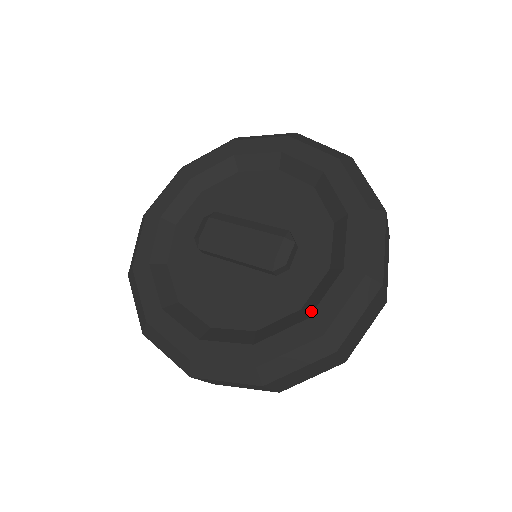
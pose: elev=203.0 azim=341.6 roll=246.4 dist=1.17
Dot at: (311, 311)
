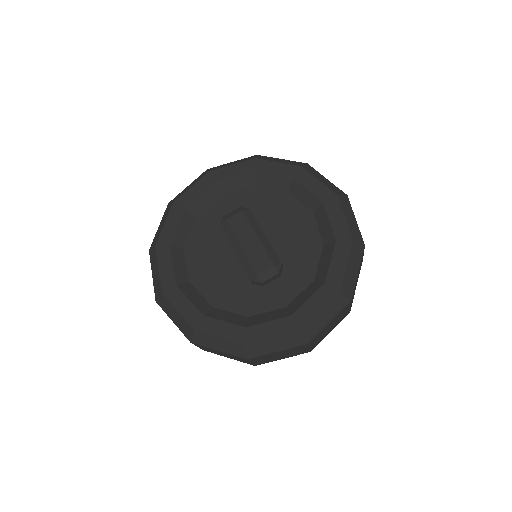
Dot at: (251, 324)
